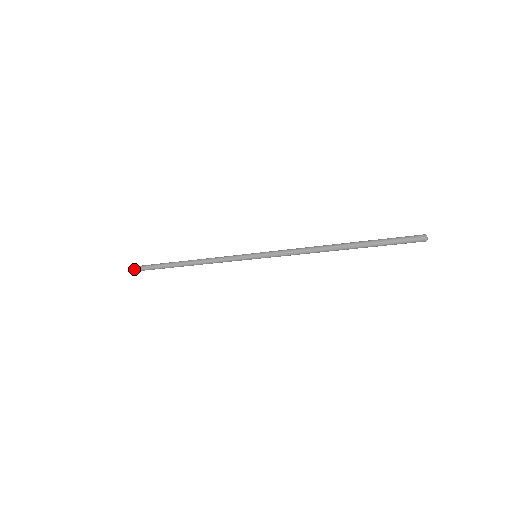
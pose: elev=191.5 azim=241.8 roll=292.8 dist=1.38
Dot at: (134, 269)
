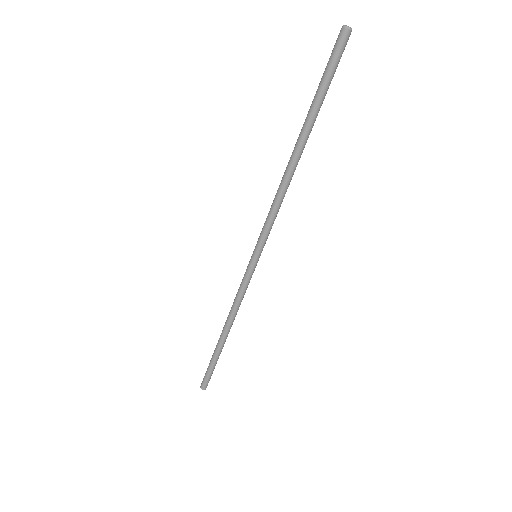
Dot at: occluded
